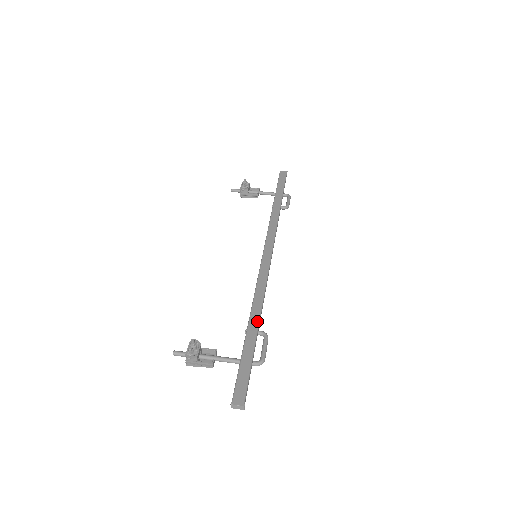
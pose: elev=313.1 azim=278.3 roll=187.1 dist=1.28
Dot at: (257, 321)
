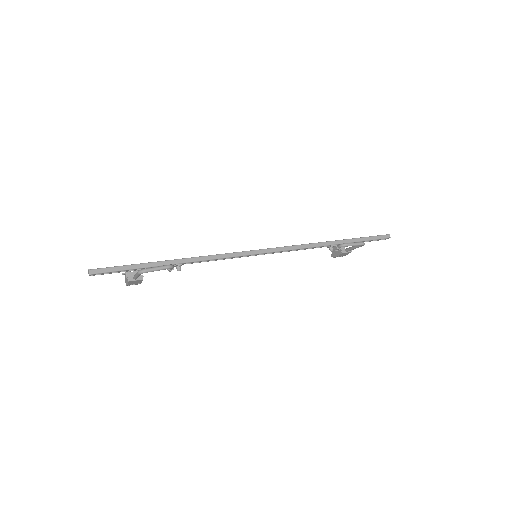
Dot at: (176, 259)
